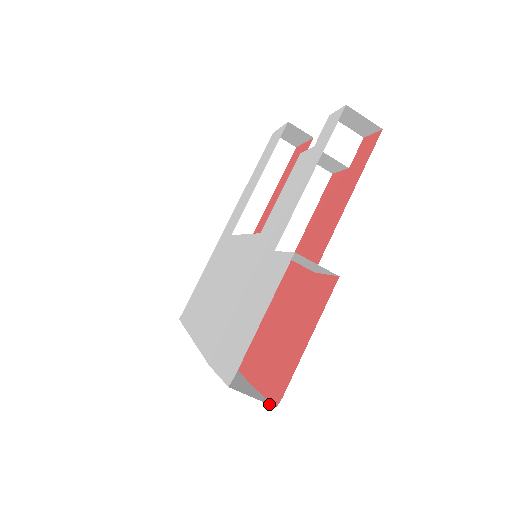
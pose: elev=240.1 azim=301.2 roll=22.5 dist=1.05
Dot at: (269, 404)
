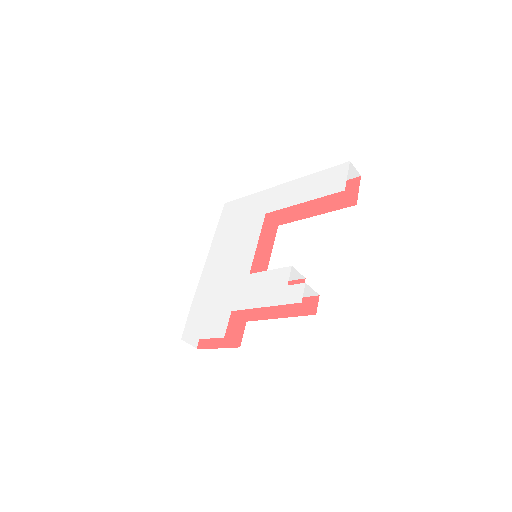
Dot at: (195, 347)
